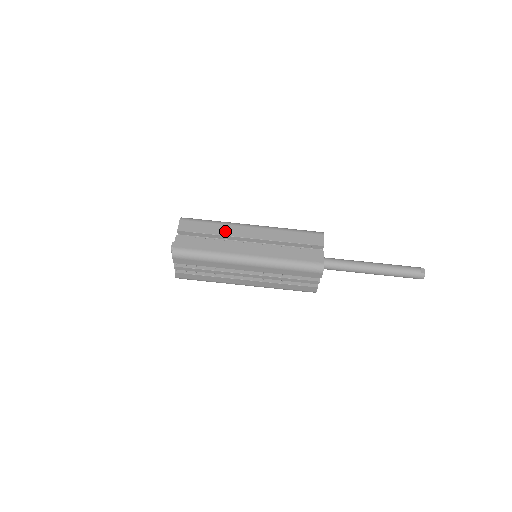
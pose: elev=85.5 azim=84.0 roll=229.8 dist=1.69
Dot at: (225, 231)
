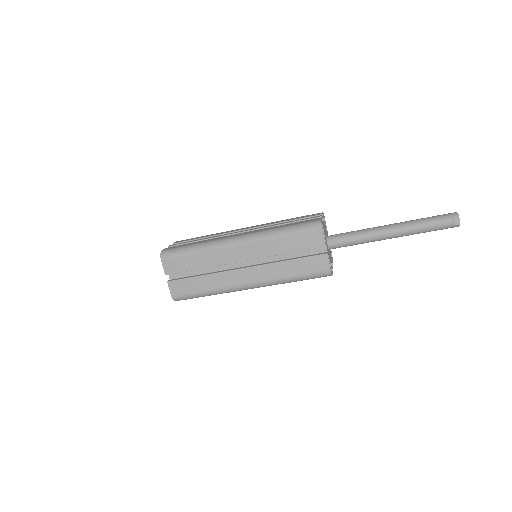
Dot at: (212, 261)
